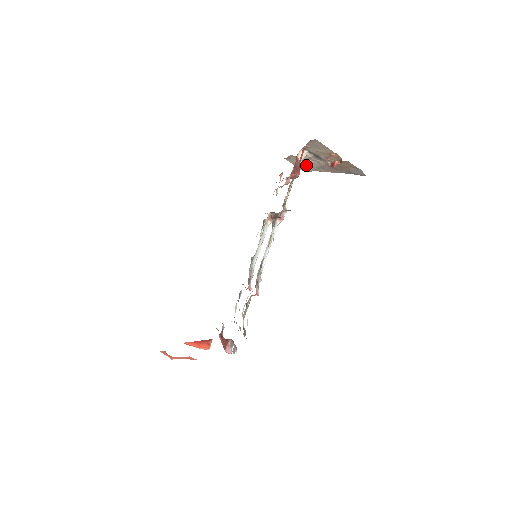
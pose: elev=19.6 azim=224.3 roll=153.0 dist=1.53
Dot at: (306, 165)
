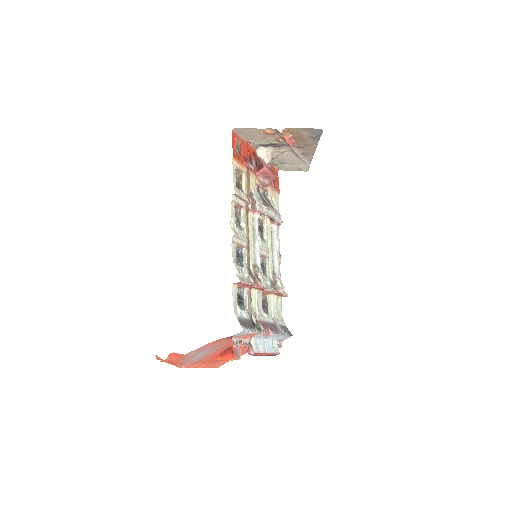
Dot at: (295, 163)
